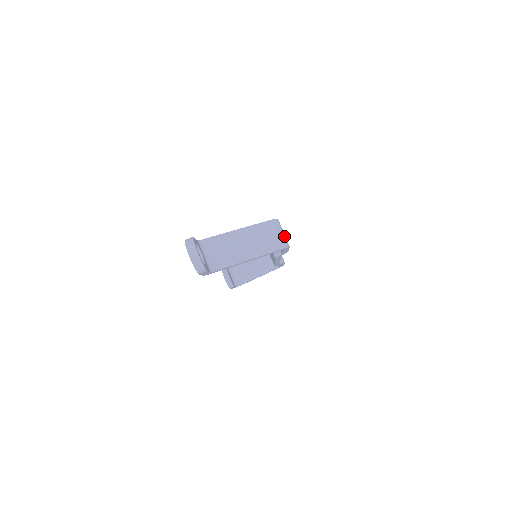
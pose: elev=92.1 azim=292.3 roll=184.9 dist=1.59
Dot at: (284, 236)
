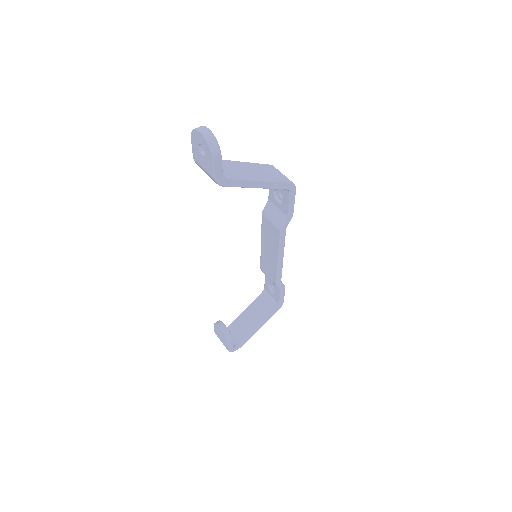
Dot at: occluded
